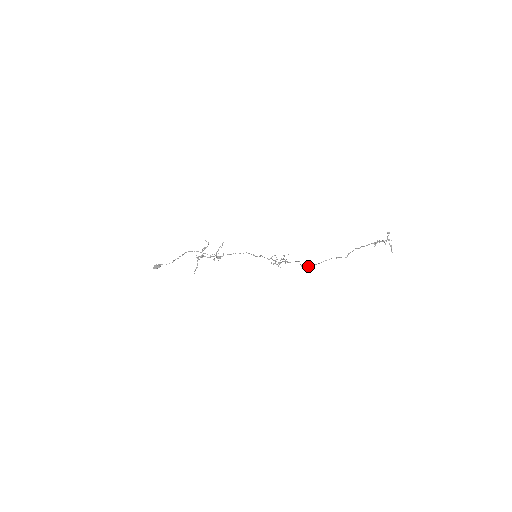
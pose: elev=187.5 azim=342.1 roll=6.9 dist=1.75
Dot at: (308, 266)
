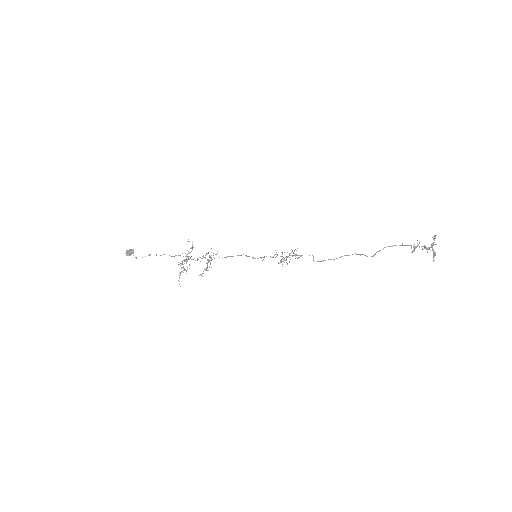
Dot at: occluded
